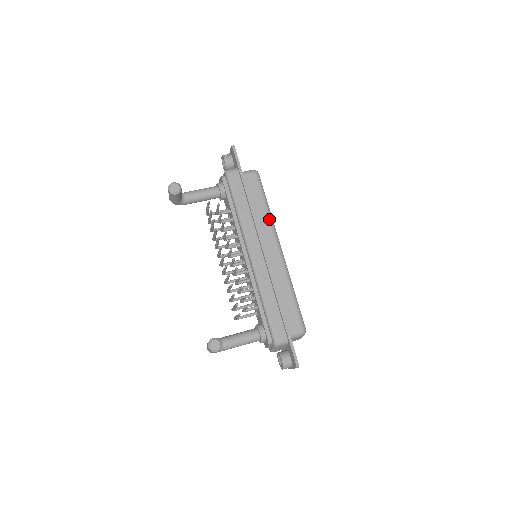
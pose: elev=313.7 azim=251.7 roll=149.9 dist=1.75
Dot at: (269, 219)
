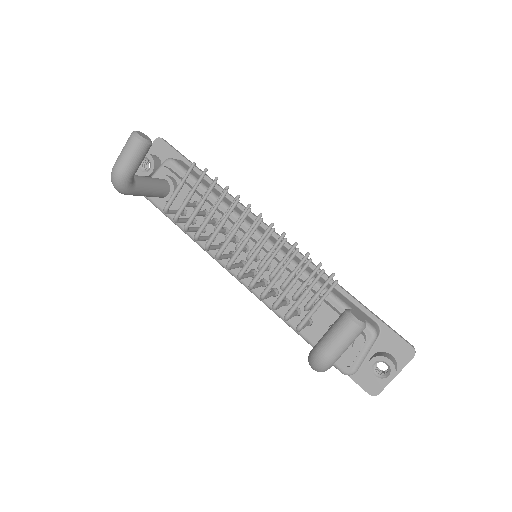
Dot at: occluded
